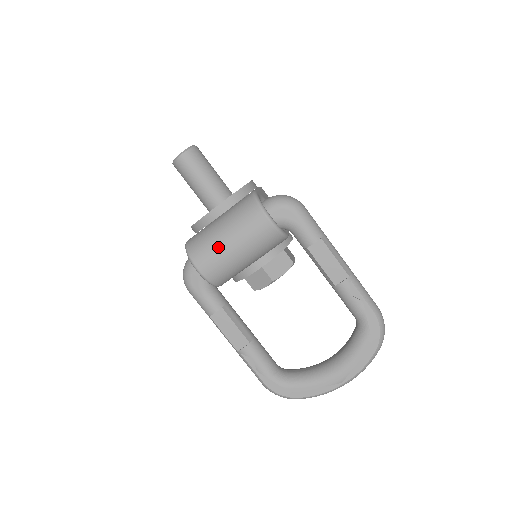
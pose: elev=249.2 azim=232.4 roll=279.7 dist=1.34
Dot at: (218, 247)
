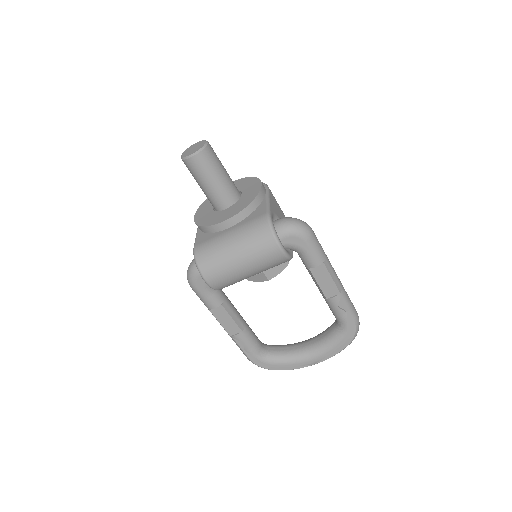
Dot at: (229, 266)
